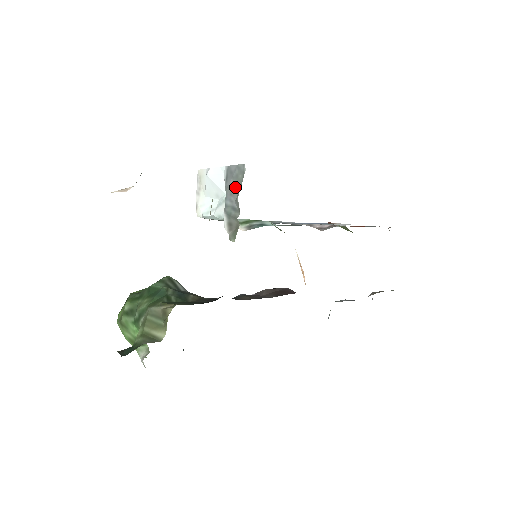
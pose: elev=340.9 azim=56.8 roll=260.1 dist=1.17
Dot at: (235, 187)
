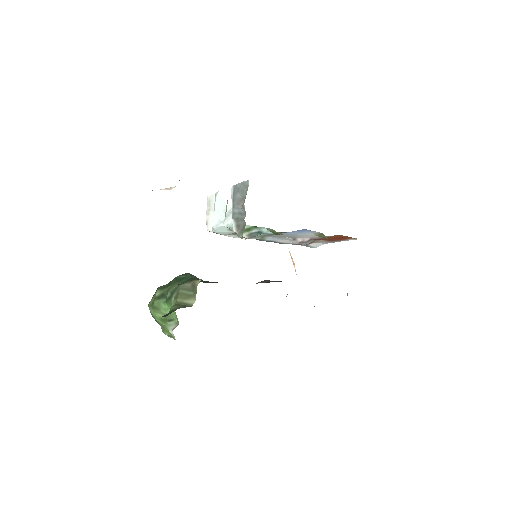
Dot at: (241, 198)
